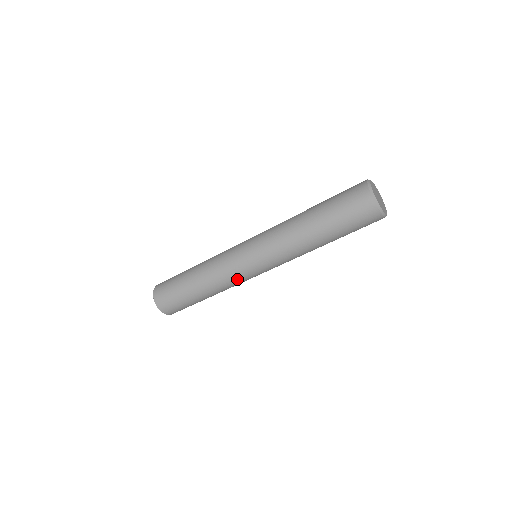
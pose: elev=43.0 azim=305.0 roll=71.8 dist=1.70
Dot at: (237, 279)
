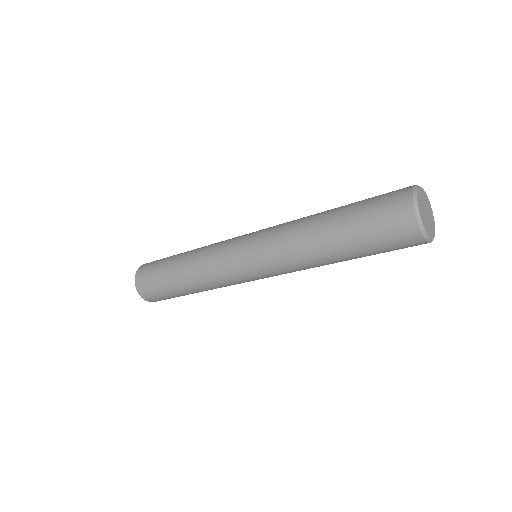
Dot at: (225, 277)
